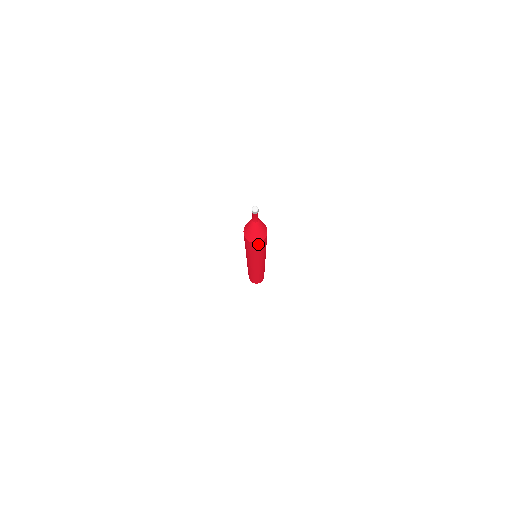
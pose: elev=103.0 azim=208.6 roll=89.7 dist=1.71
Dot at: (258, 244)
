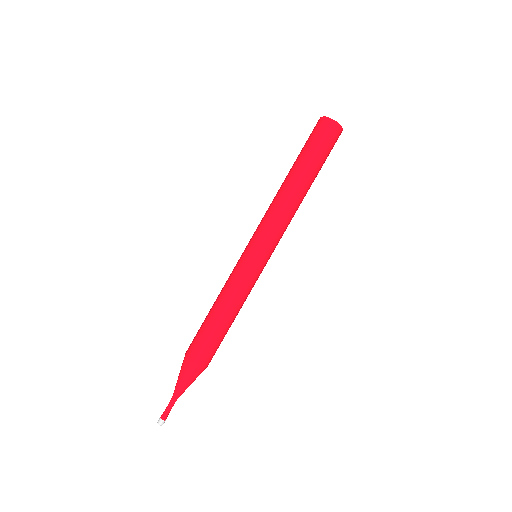
Dot at: occluded
